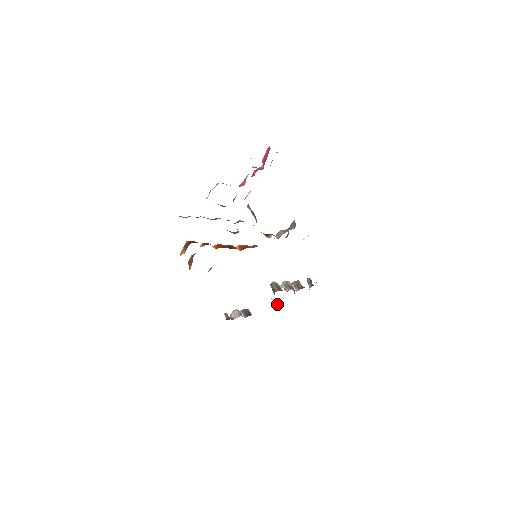
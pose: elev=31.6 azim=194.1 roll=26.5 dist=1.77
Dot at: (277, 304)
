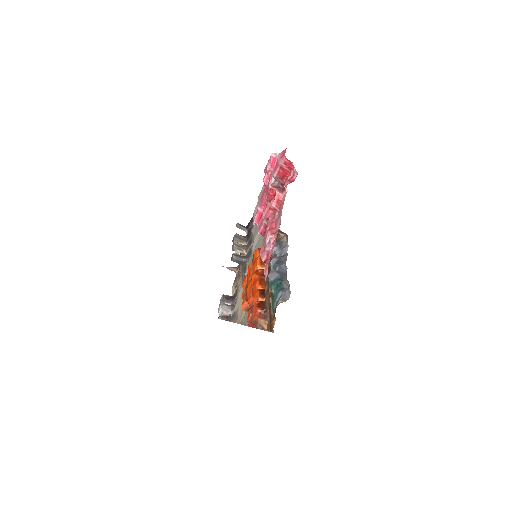
Dot at: (233, 268)
